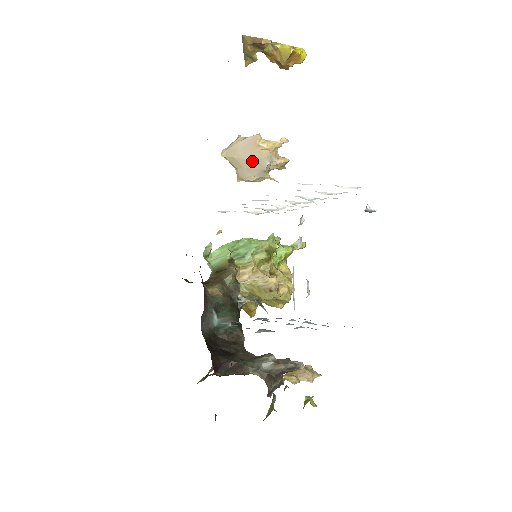
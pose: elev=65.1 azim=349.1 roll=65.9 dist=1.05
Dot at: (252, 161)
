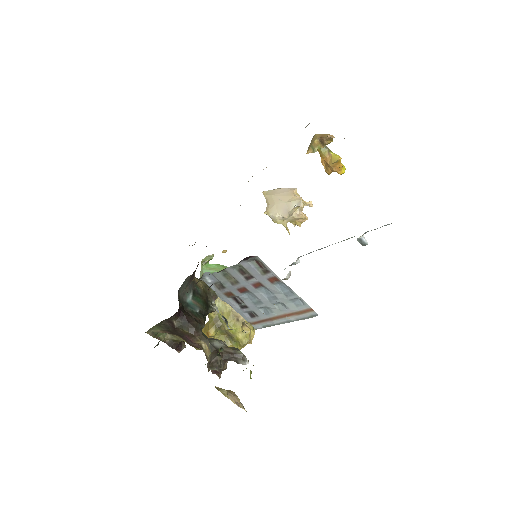
Dot at: (284, 201)
